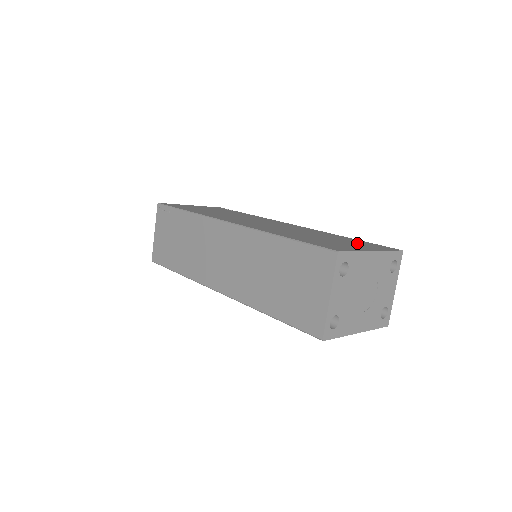
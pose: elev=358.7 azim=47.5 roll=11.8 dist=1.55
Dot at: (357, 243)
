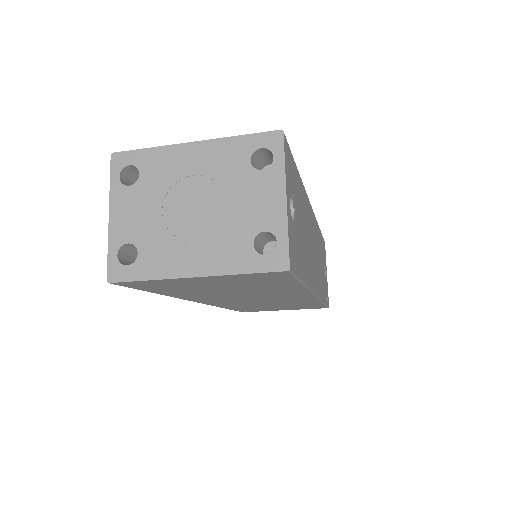
Dot at: occluded
